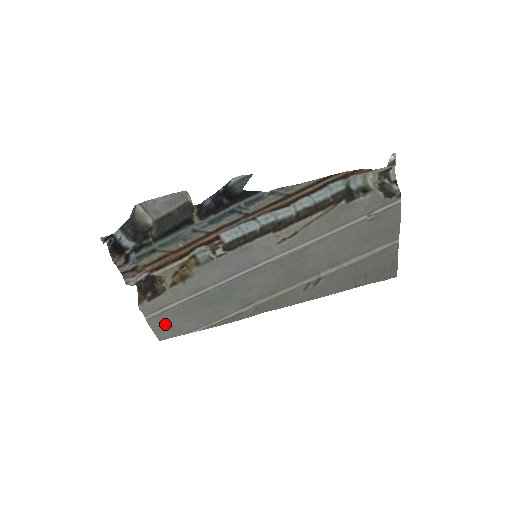
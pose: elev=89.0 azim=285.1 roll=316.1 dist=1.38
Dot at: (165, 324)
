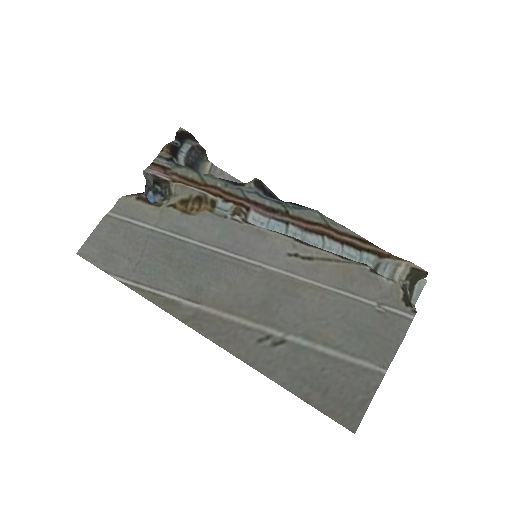
Dot at: (110, 238)
